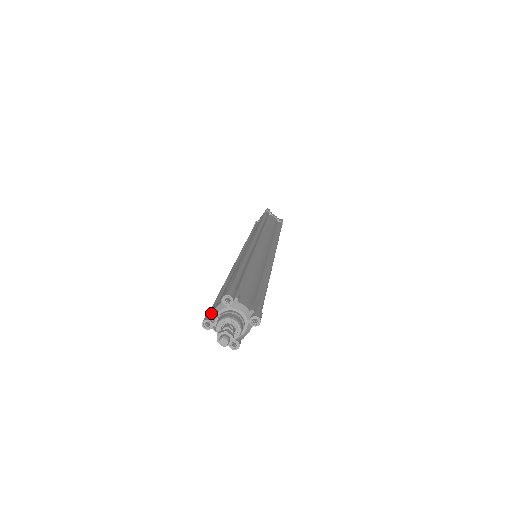
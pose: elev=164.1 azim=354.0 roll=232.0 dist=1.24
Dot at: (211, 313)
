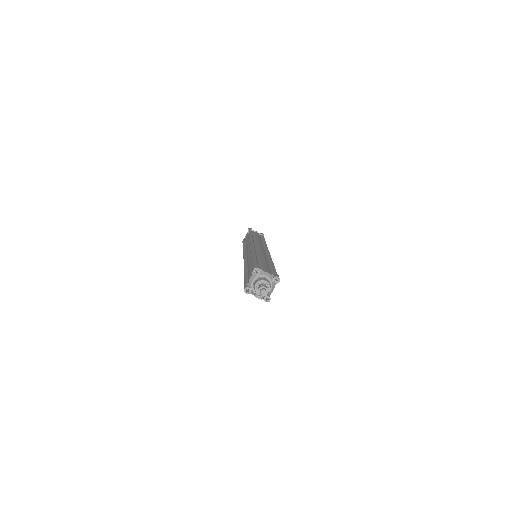
Dot at: (248, 283)
